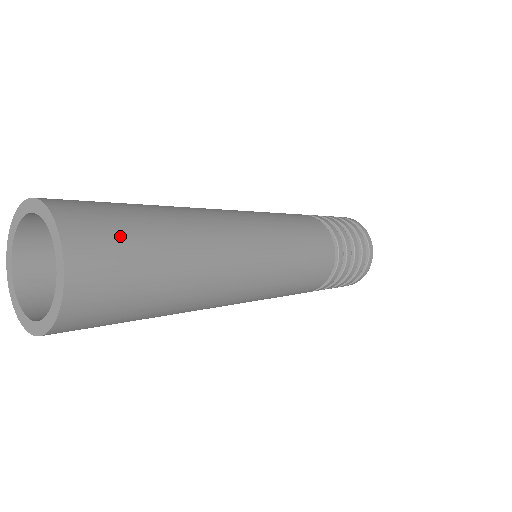
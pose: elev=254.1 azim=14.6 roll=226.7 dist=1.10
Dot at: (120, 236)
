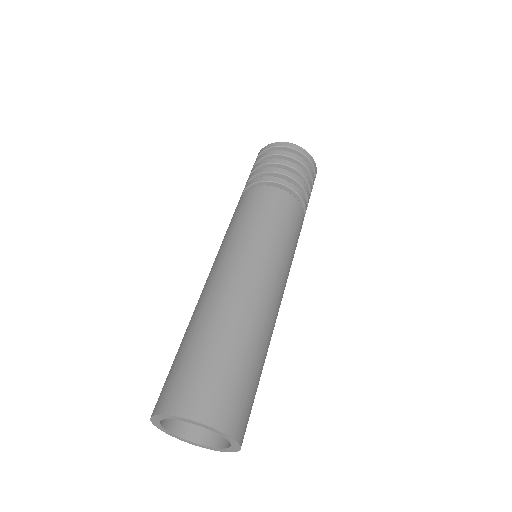
Dot at: (224, 384)
